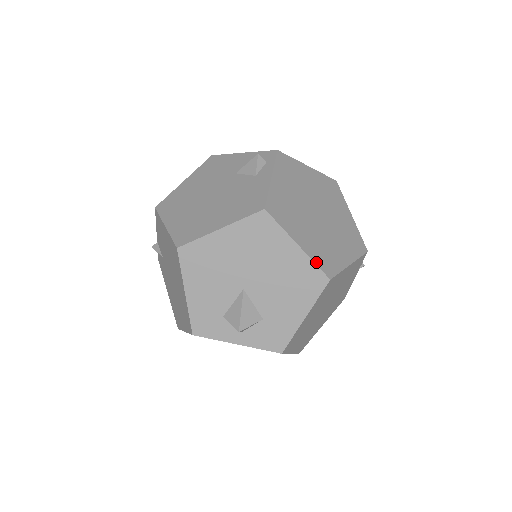
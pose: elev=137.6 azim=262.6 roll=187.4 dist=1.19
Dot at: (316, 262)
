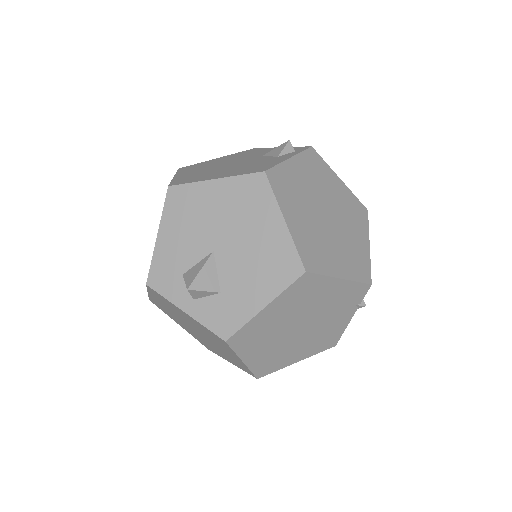
Dot at: (298, 247)
